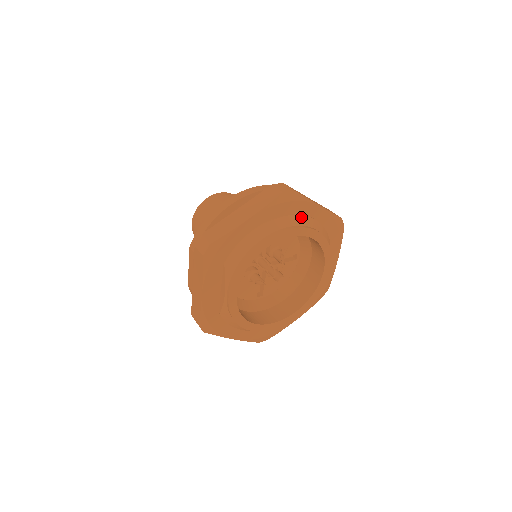
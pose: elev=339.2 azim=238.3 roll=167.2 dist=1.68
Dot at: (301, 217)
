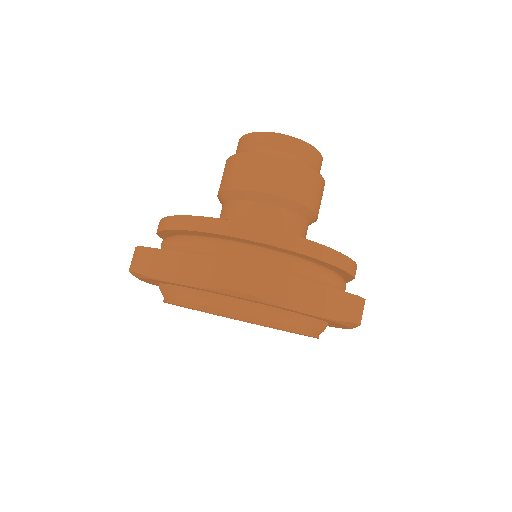
Dot at: (264, 309)
